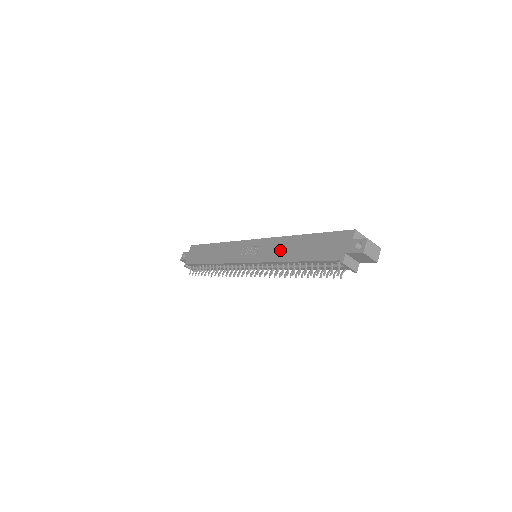
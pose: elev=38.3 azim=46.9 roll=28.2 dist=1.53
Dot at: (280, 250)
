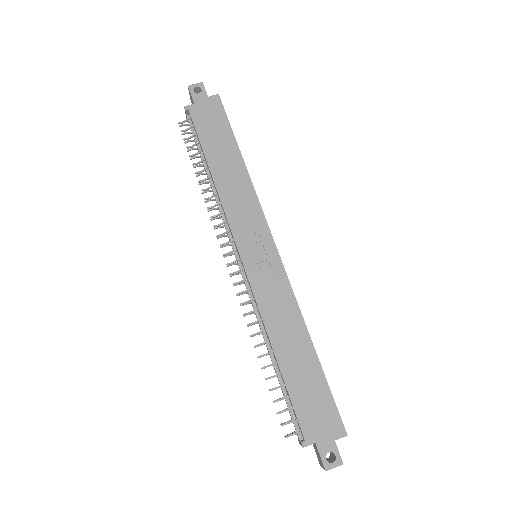
Dot at: (280, 317)
